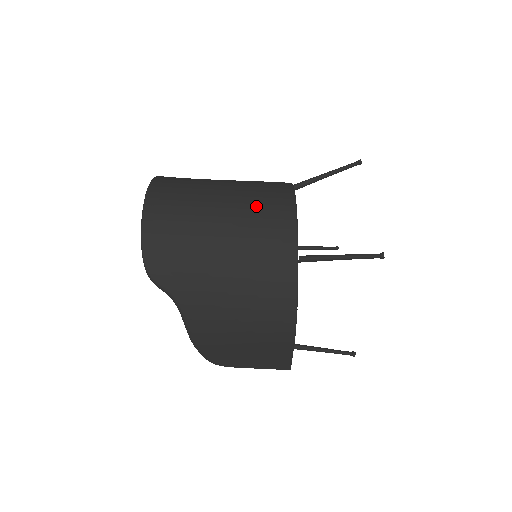
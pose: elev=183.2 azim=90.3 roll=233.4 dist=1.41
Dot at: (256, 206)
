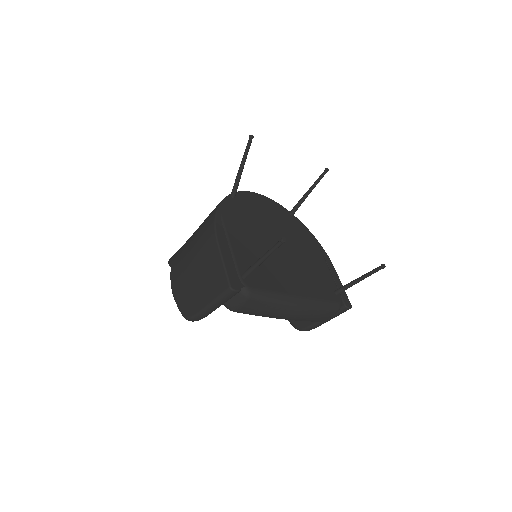
Dot at: occluded
